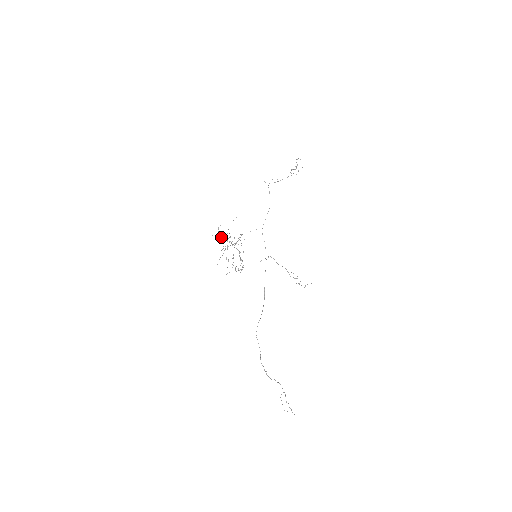
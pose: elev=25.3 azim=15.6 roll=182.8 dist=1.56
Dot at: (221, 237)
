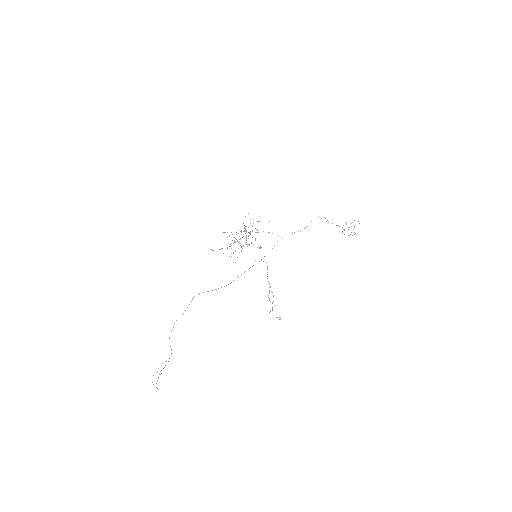
Dot at: occluded
